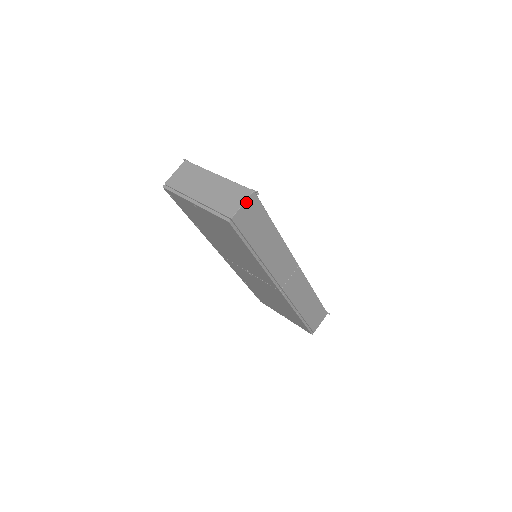
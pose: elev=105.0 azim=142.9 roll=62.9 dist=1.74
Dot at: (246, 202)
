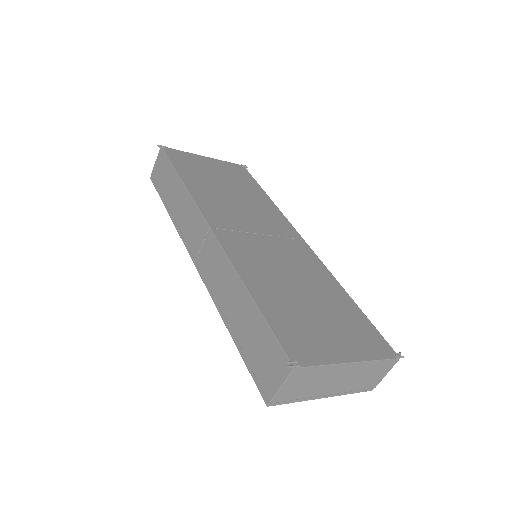
Dot at: (389, 368)
